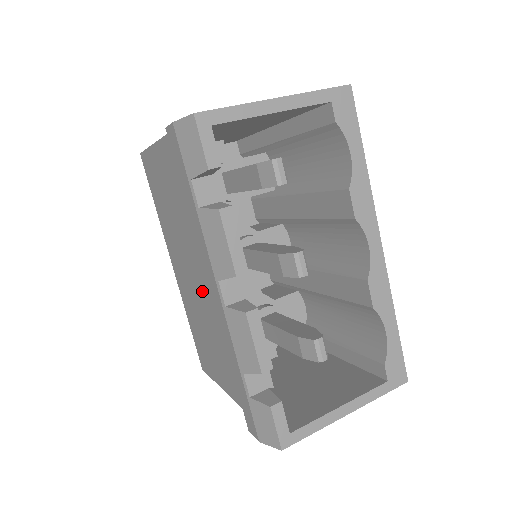
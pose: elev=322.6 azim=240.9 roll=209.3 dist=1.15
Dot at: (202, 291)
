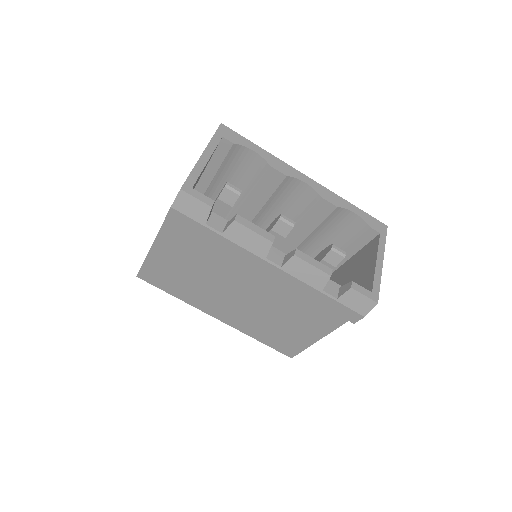
Dot at: (253, 296)
